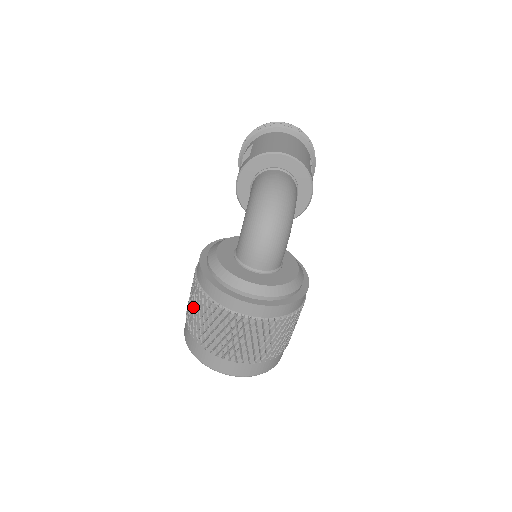
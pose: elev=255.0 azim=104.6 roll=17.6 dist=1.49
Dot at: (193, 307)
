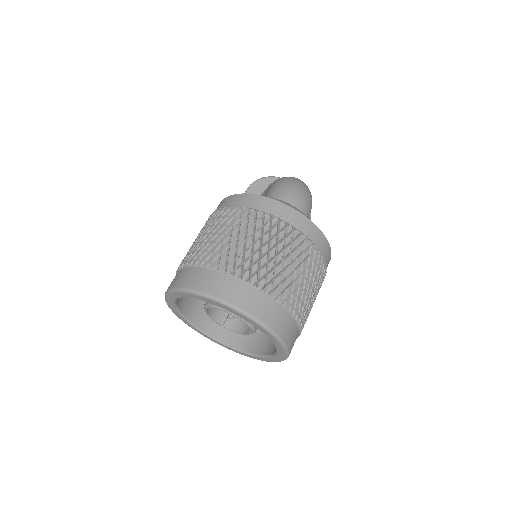
Dot at: (211, 232)
